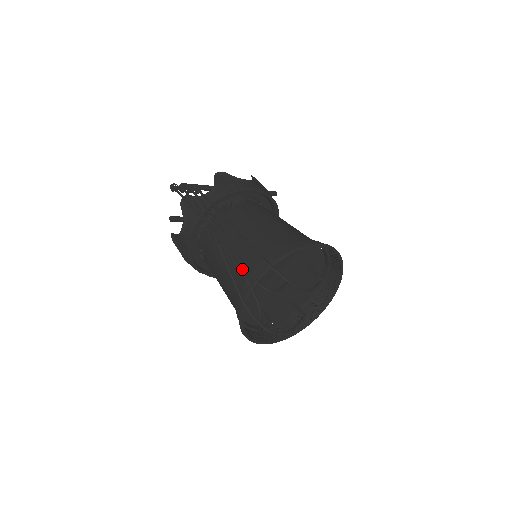
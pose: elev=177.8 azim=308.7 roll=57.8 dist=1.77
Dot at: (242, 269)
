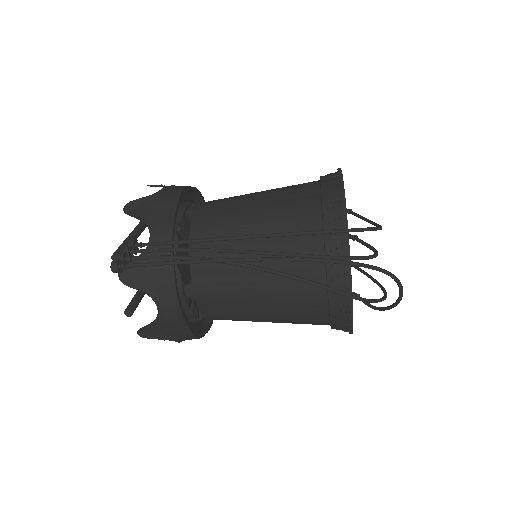
Dot at: (303, 270)
